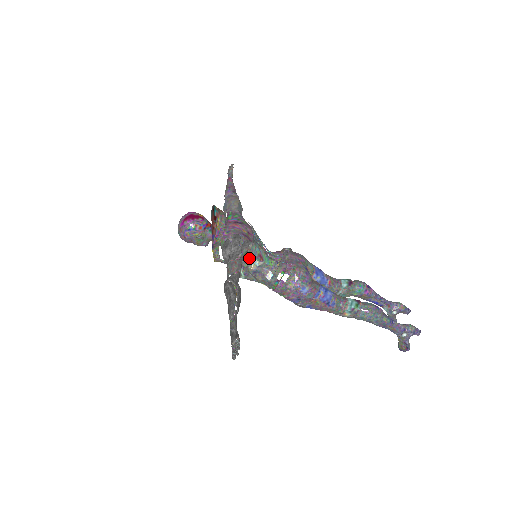
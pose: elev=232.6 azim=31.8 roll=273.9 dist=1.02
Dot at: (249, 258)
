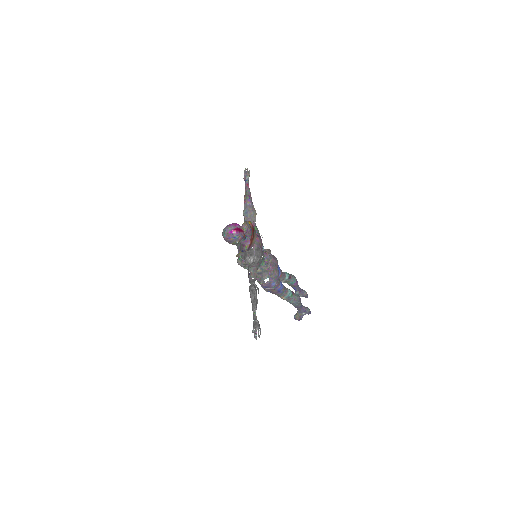
Dot at: occluded
